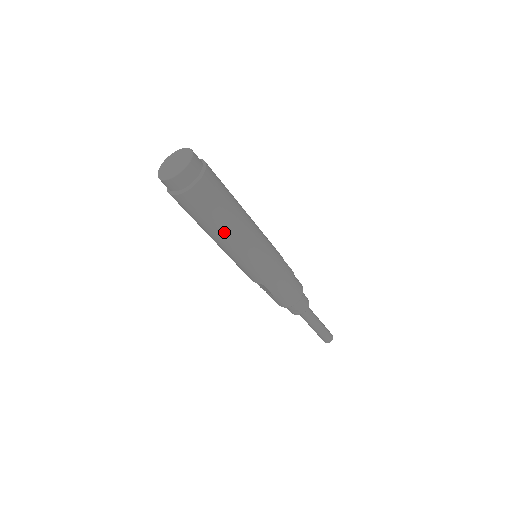
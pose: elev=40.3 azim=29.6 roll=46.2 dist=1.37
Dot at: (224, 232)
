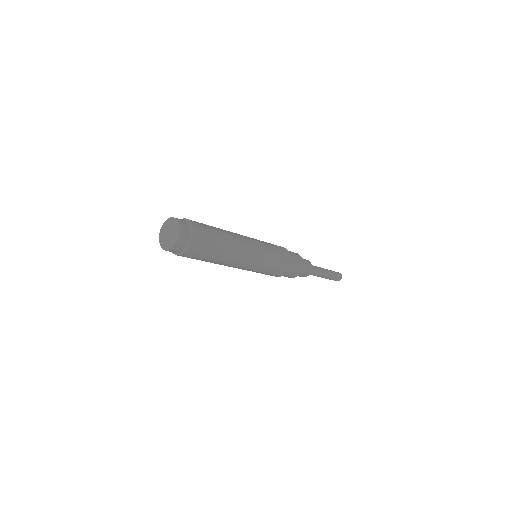
Dot at: (214, 263)
